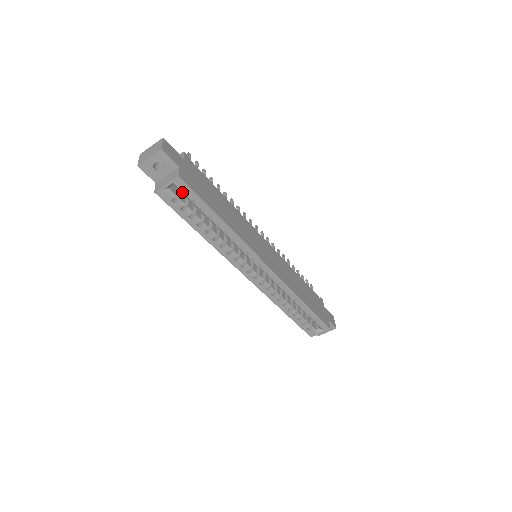
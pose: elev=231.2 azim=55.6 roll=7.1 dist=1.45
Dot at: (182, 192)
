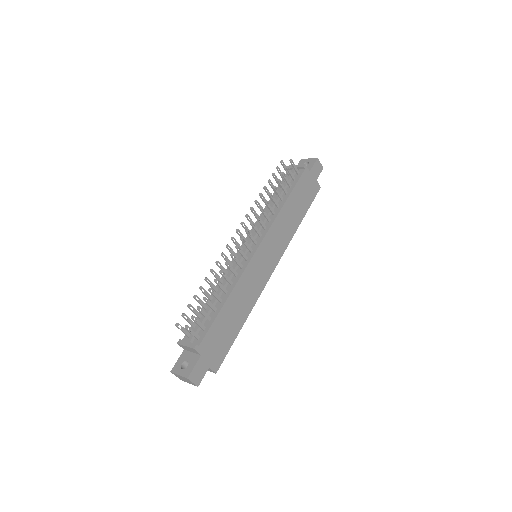
Dot at: occluded
